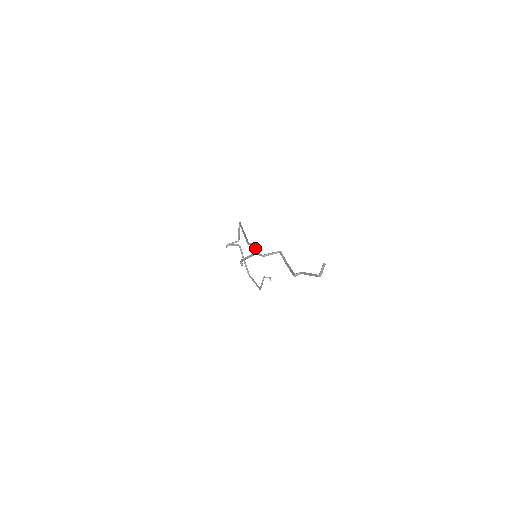
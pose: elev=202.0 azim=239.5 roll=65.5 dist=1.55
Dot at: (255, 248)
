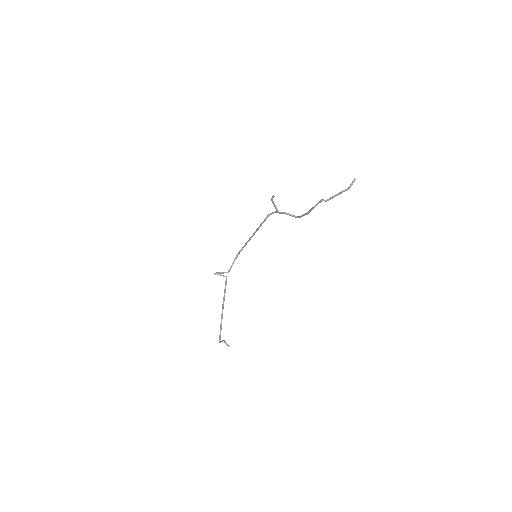
Dot at: occluded
